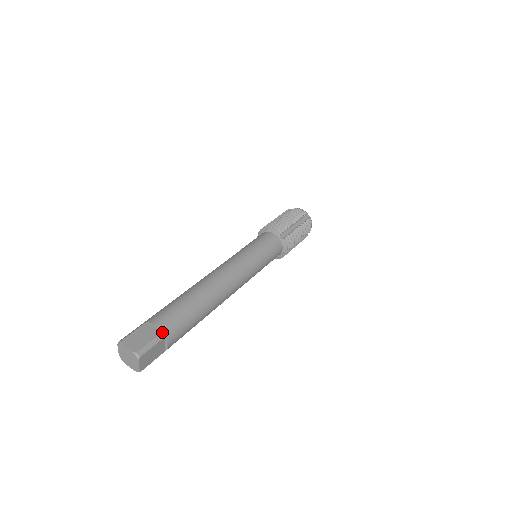
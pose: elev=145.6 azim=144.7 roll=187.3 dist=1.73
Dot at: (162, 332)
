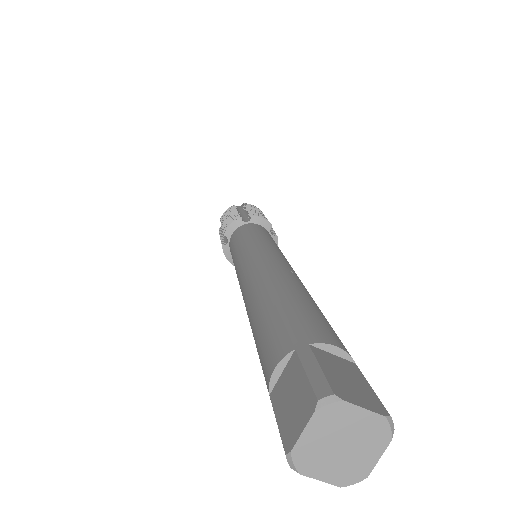
Dot at: (355, 363)
